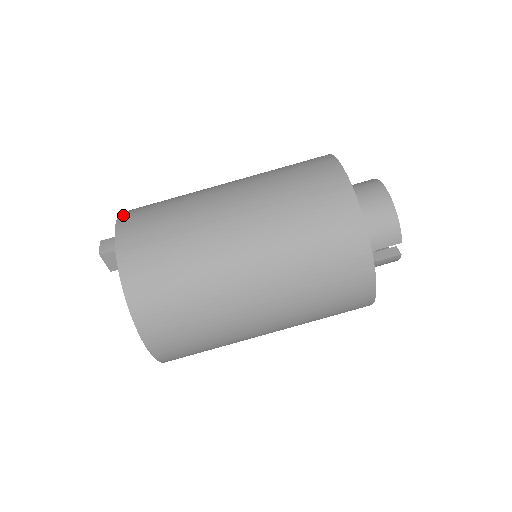
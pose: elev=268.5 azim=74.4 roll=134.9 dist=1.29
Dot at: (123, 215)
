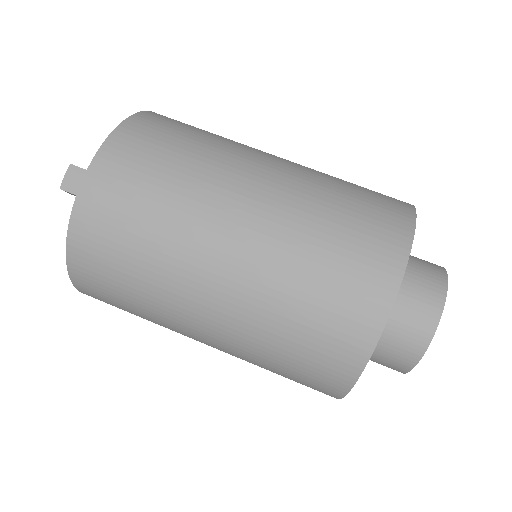
Dot at: (108, 148)
